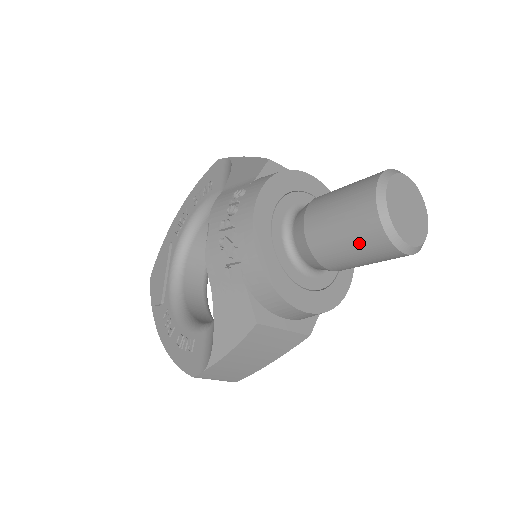
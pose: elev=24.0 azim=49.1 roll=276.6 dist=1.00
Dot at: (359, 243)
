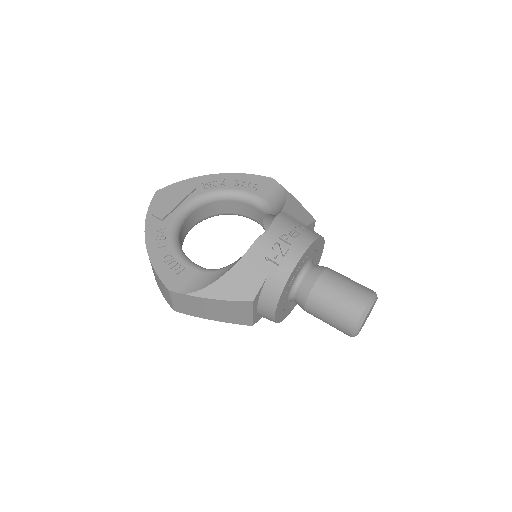
Dot at: (341, 313)
